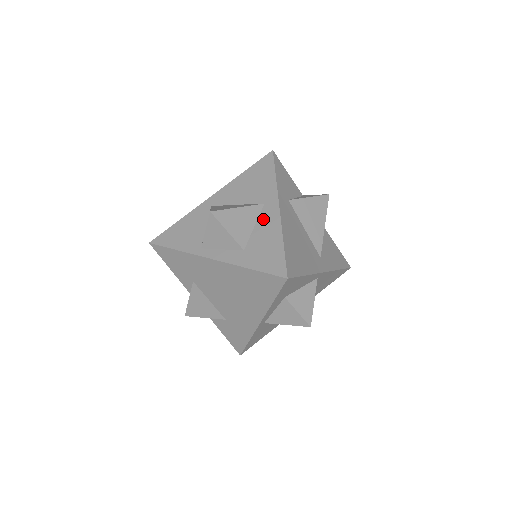
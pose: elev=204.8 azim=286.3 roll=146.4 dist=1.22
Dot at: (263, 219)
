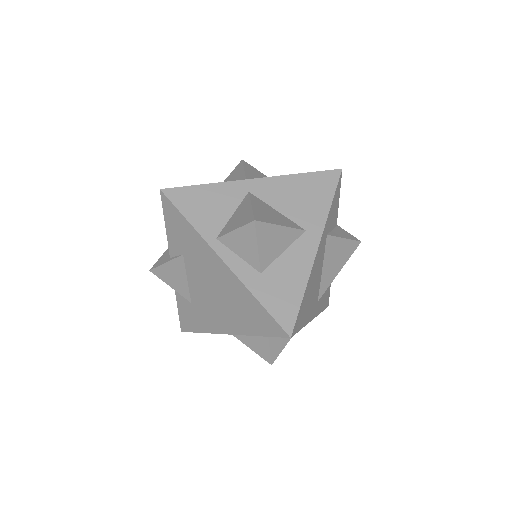
Dot at: (296, 249)
